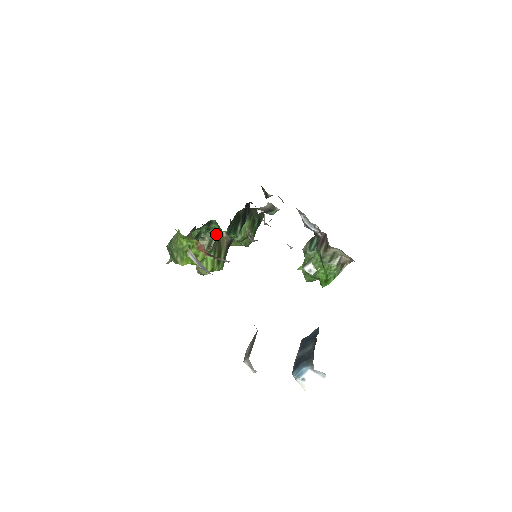
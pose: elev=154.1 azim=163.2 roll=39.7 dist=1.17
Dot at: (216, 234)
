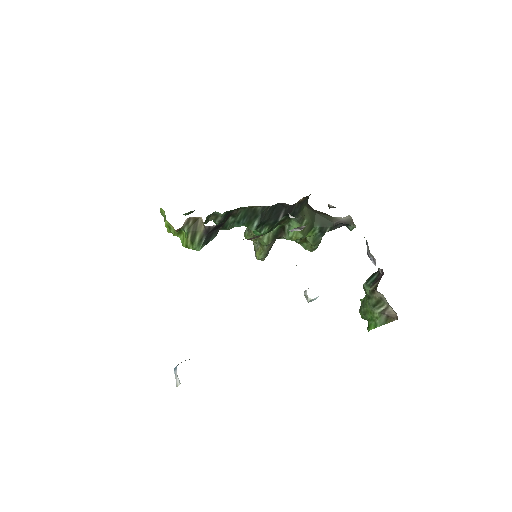
Dot at: occluded
